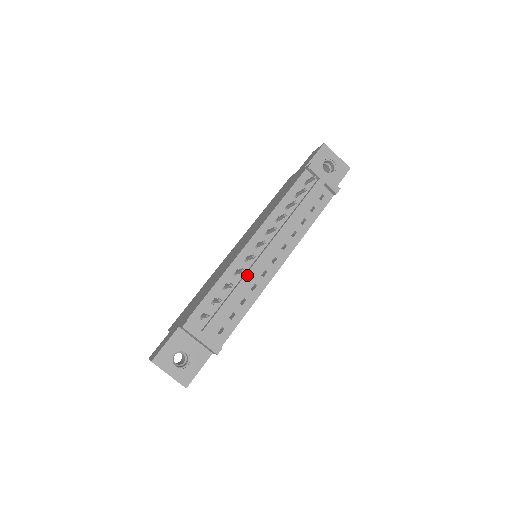
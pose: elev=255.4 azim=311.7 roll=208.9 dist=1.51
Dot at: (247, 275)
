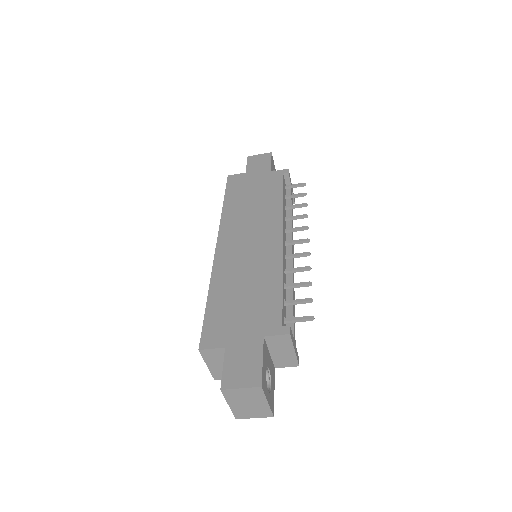
Dot at: (293, 275)
